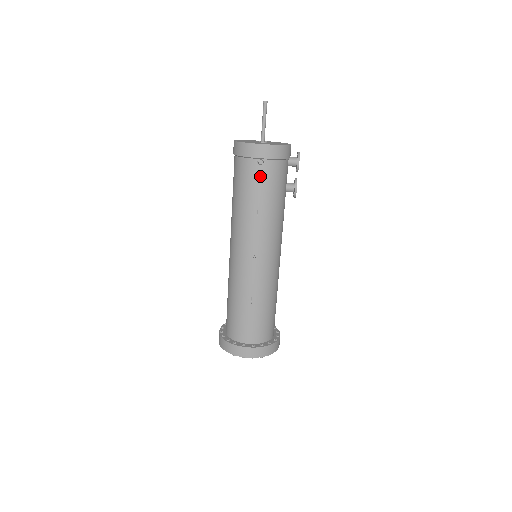
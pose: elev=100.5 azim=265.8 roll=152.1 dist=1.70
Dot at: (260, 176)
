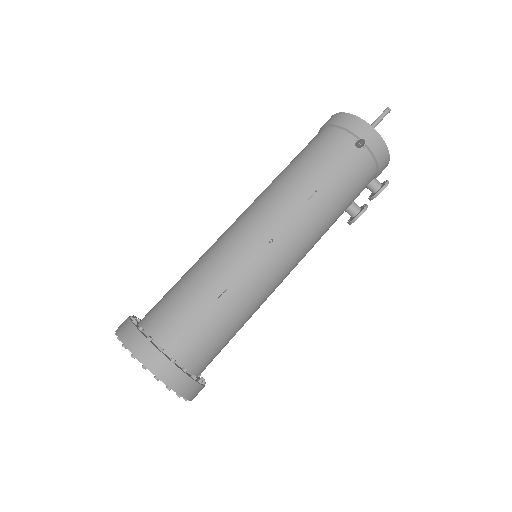
Dot at: (347, 158)
